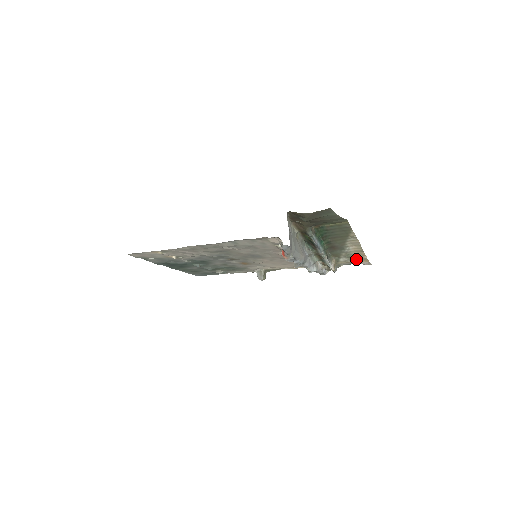
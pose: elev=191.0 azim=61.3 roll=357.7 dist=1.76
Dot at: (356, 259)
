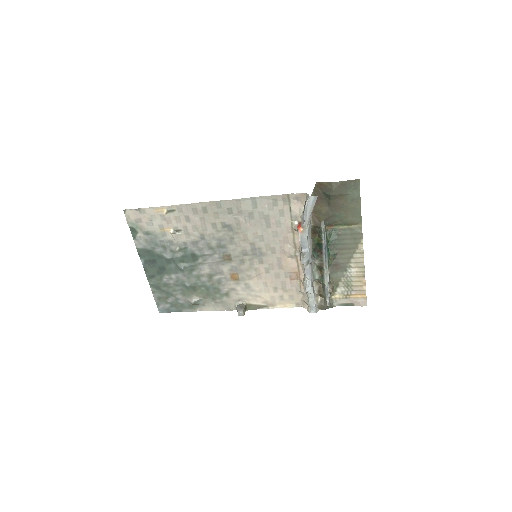
Dot at: (354, 292)
